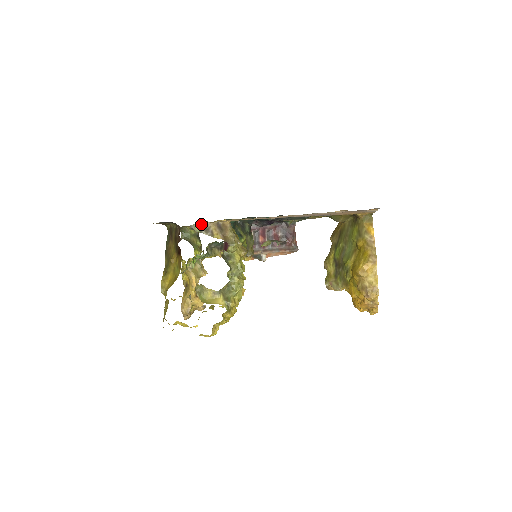
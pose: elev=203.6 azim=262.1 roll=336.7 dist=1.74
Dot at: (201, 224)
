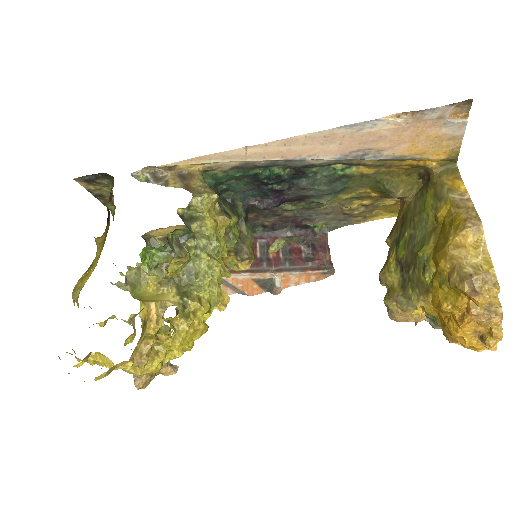
Dot at: (150, 173)
